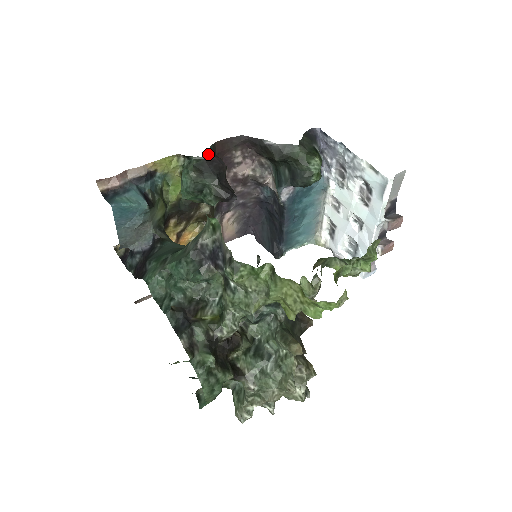
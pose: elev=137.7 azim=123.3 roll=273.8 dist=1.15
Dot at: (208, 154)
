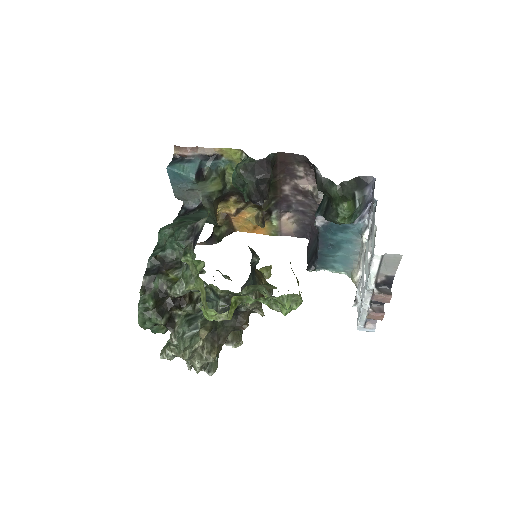
Dot at: (262, 160)
